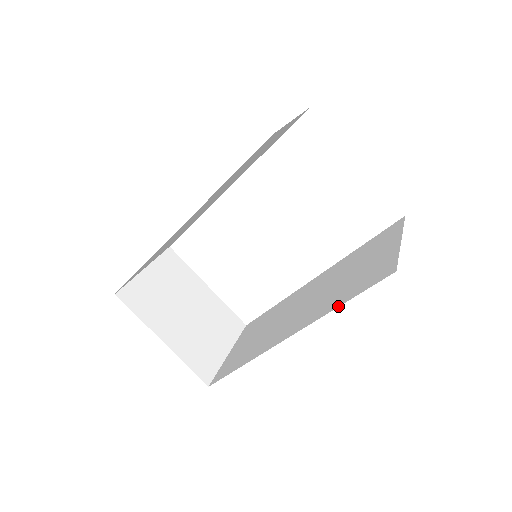
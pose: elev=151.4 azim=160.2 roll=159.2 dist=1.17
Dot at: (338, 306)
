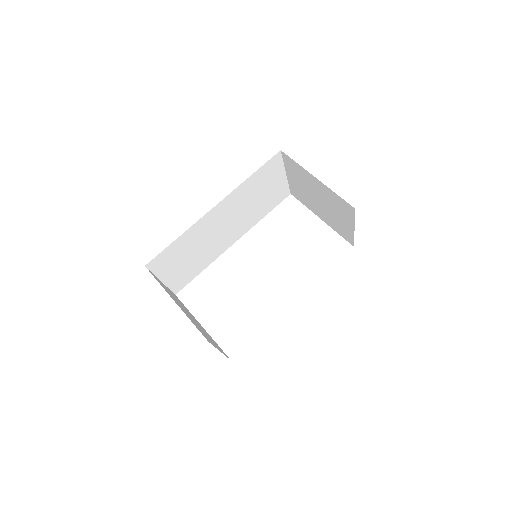
Dot at: occluded
